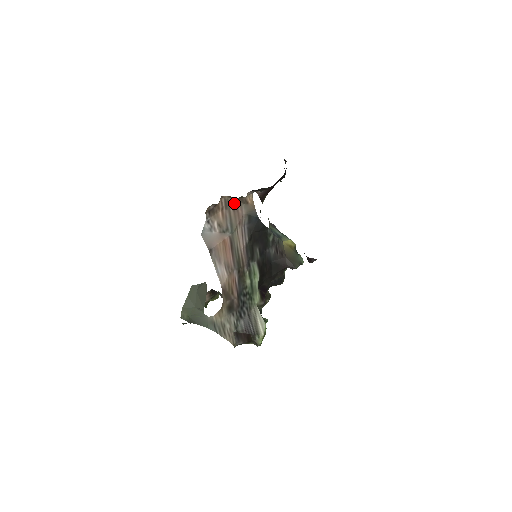
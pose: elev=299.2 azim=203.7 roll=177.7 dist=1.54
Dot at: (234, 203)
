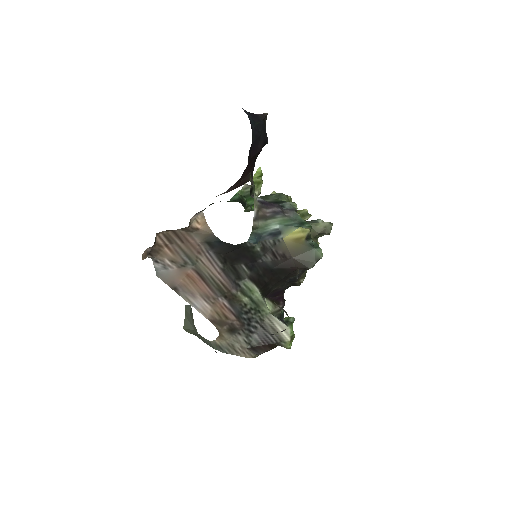
Dot at: (178, 234)
